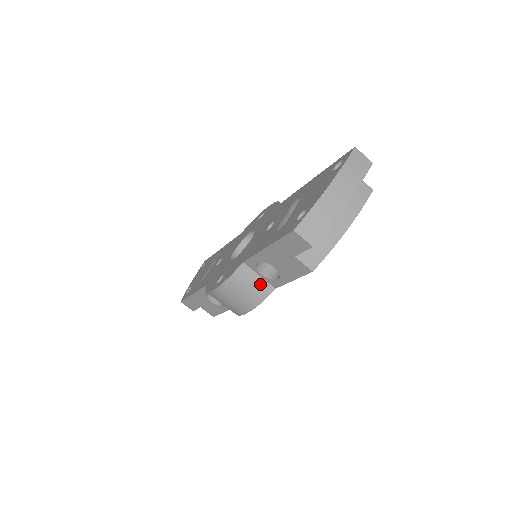
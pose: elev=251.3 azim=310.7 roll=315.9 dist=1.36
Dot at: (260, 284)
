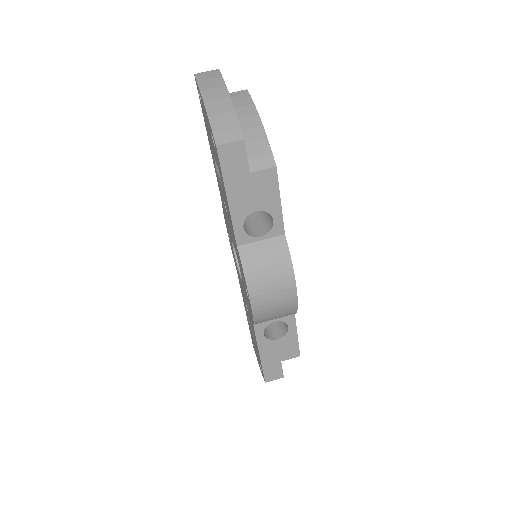
Dot at: (270, 246)
